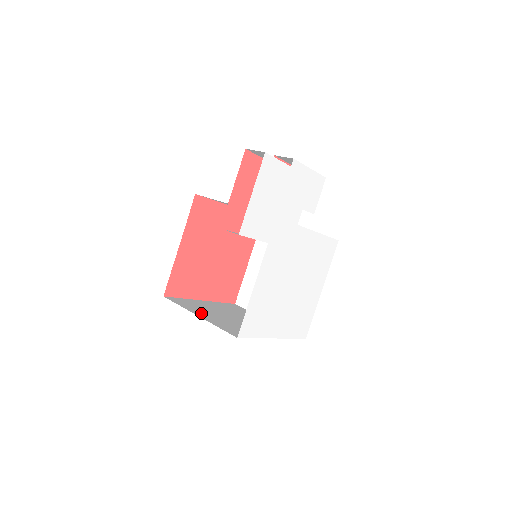
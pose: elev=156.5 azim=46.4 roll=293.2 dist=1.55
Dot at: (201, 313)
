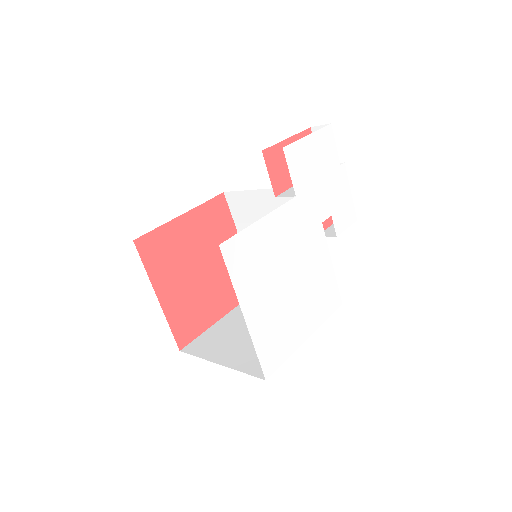
Dot at: occluded
